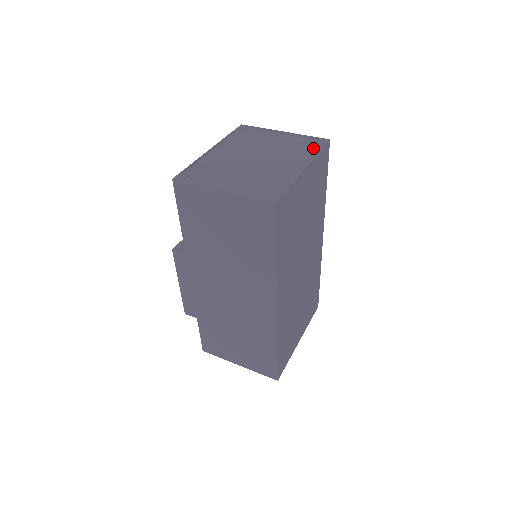
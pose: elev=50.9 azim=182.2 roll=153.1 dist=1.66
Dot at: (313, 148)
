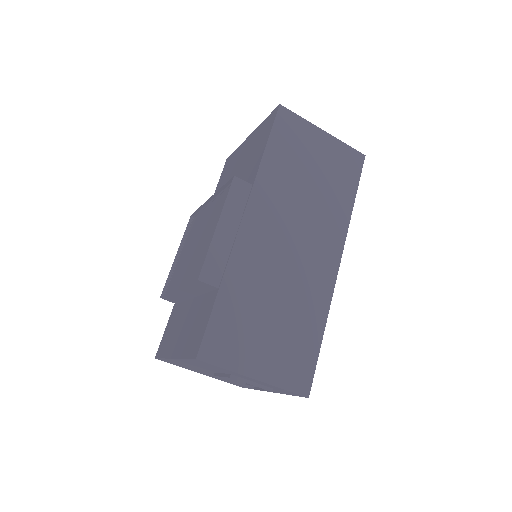
Dot at: occluded
